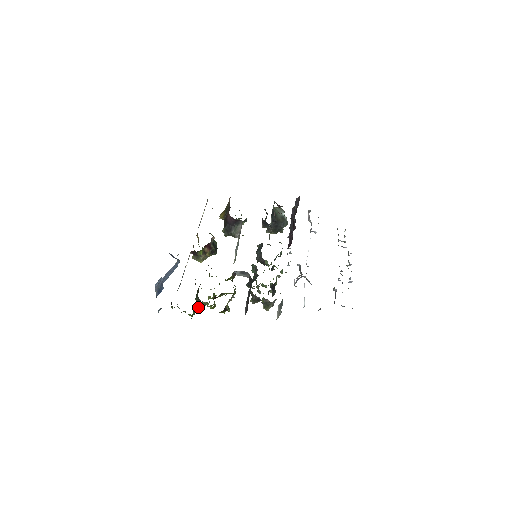
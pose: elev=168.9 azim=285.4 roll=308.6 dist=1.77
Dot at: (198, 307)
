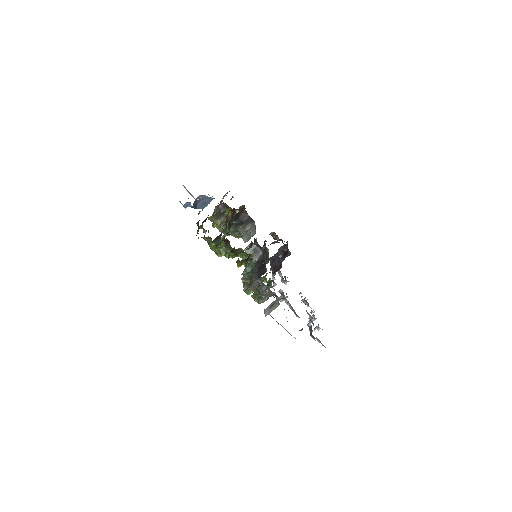
Dot at: (225, 241)
